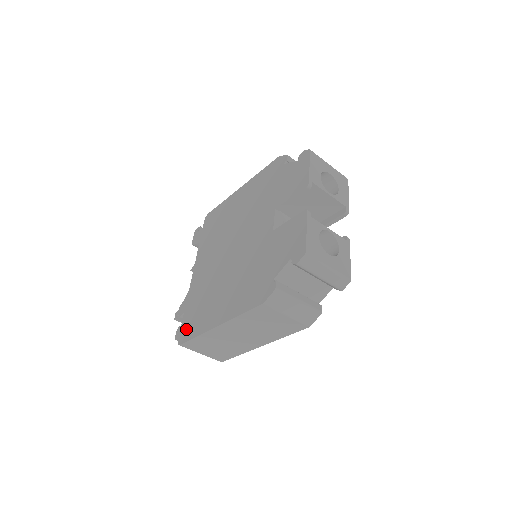
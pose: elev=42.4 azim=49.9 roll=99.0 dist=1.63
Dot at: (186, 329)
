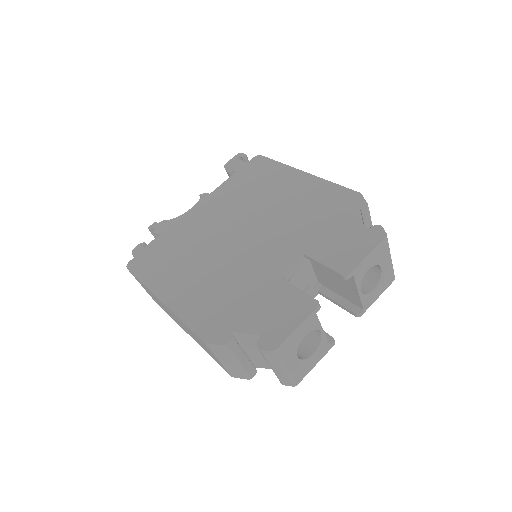
Dot at: (143, 260)
